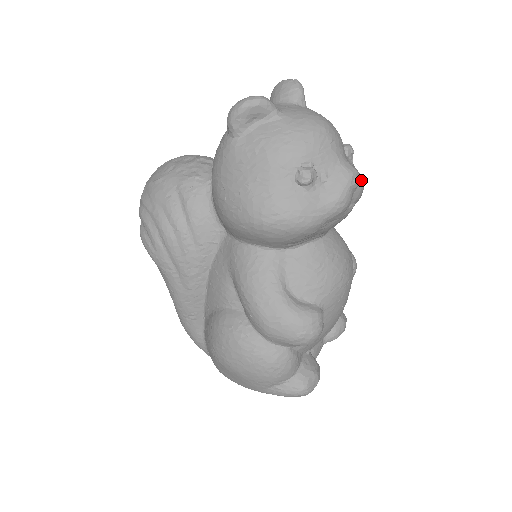
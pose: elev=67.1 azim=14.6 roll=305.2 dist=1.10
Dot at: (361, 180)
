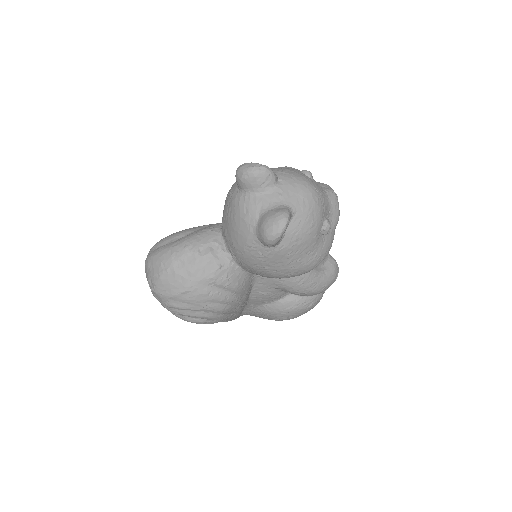
Dot at: occluded
